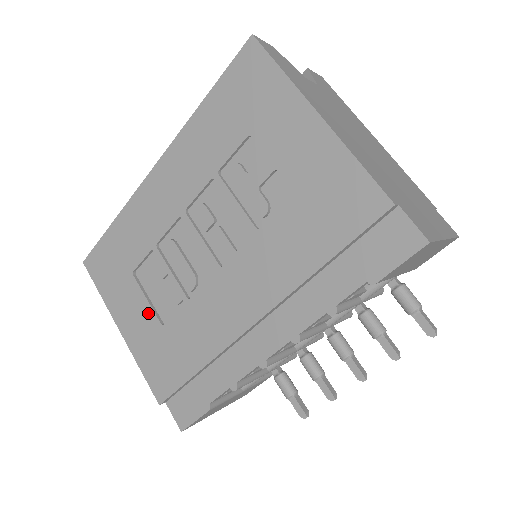
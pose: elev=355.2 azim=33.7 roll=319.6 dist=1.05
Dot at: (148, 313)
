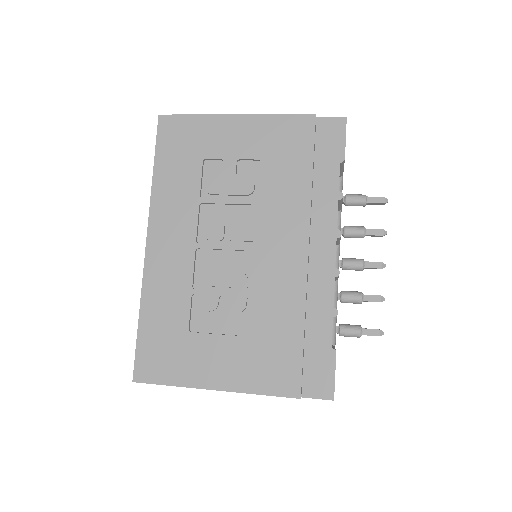
Dot at: (228, 343)
